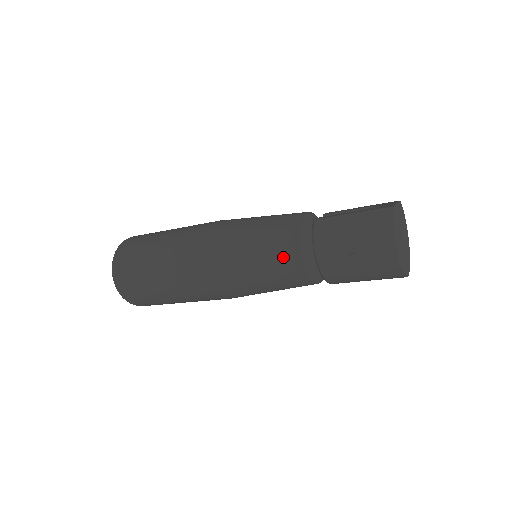
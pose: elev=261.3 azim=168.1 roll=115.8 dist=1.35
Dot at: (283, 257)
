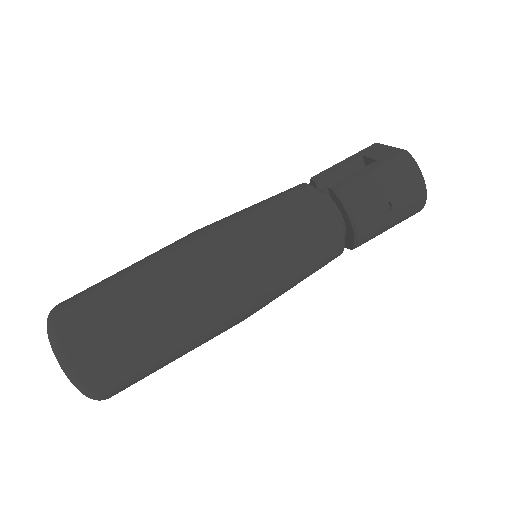
Dot at: (322, 243)
